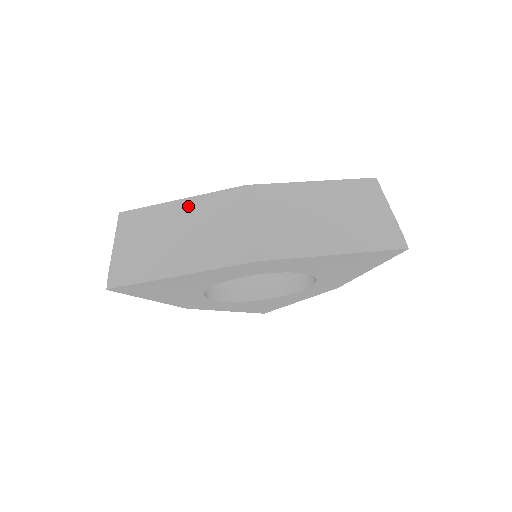
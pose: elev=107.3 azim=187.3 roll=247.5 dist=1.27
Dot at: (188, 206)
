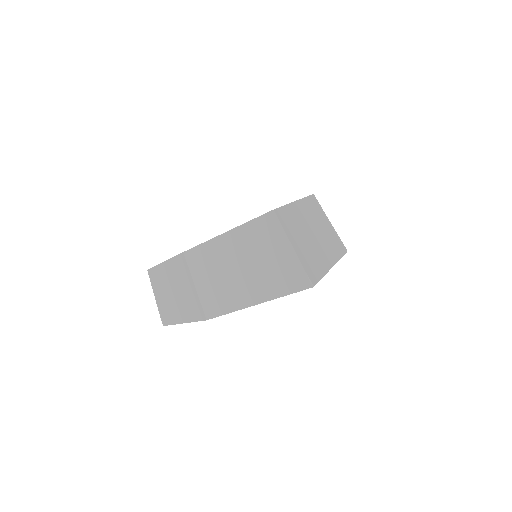
Dot at: (168, 269)
